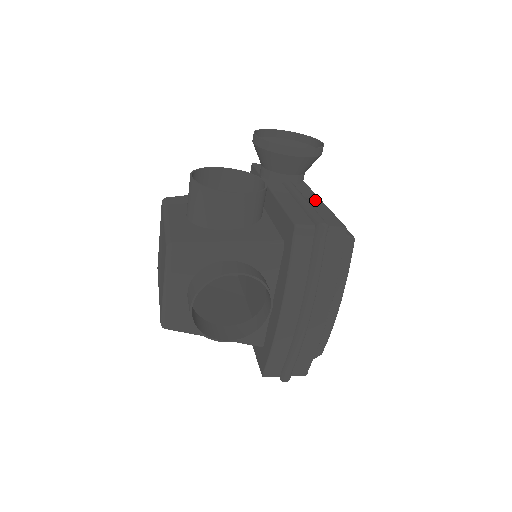
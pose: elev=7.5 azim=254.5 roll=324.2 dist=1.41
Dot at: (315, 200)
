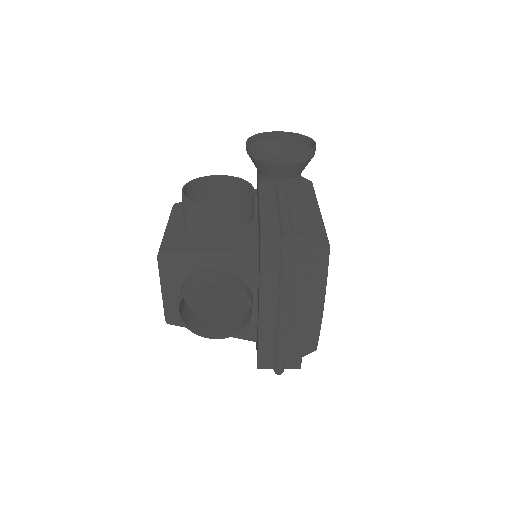
Dot at: (299, 206)
